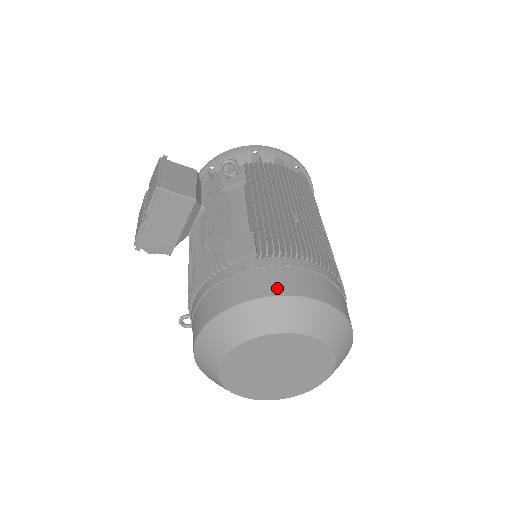
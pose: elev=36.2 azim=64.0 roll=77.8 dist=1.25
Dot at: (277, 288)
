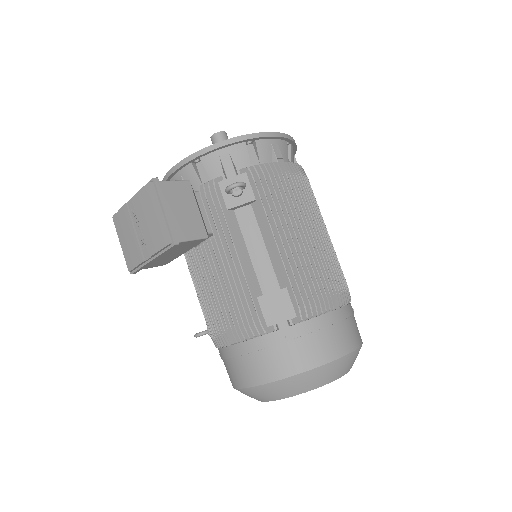
Dot at: (323, 356)
